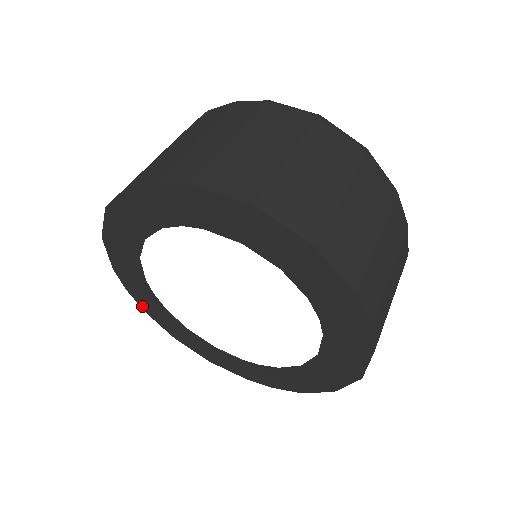
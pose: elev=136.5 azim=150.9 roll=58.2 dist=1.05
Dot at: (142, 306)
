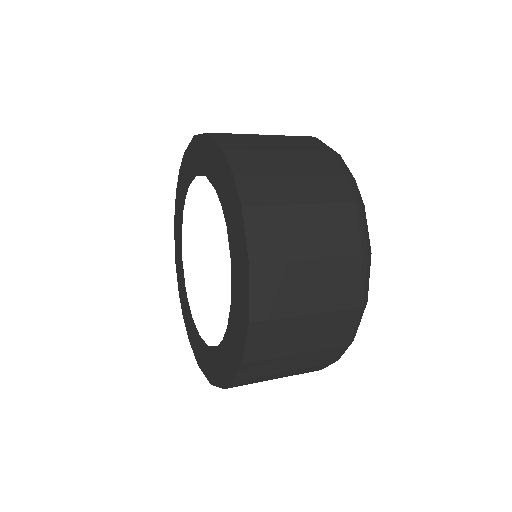
Dot at: (188, 332)
